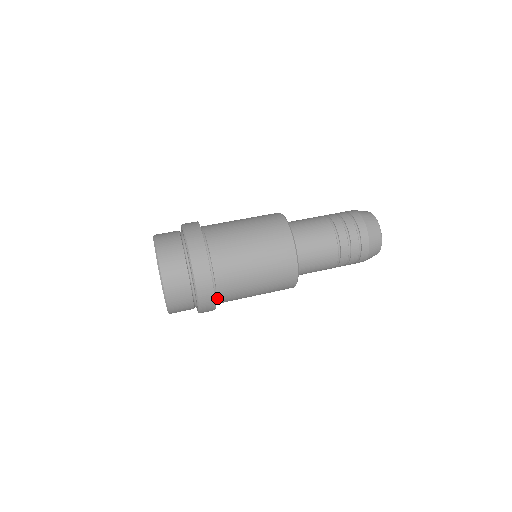
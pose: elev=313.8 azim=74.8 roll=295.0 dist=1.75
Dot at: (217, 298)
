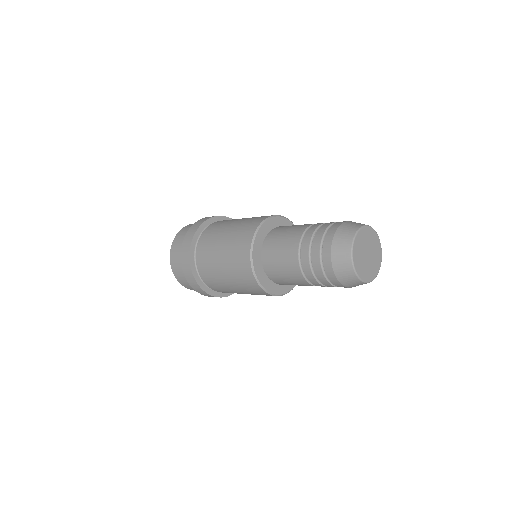
Dot at: (196, 253)
